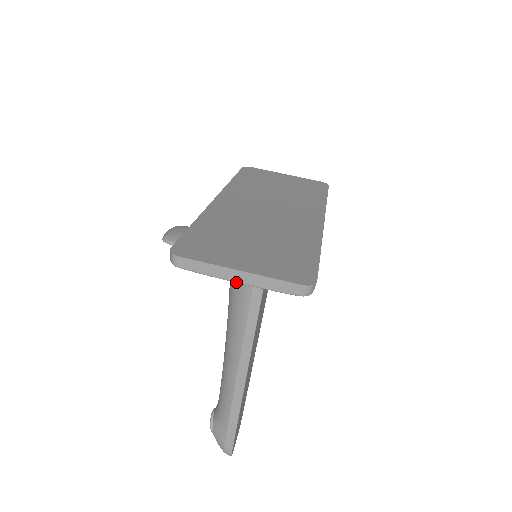
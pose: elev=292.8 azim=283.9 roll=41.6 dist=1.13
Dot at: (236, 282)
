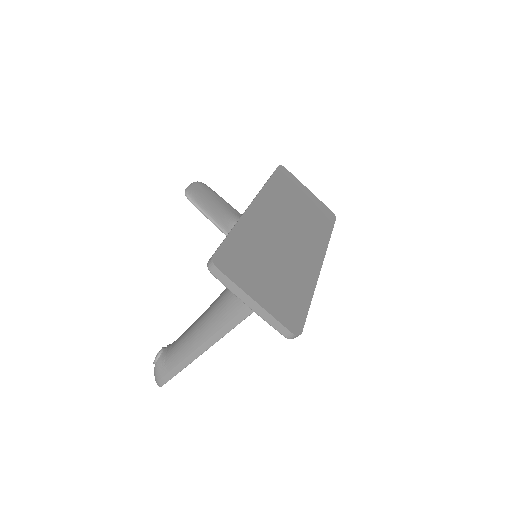
Dot at: (247, 305)
